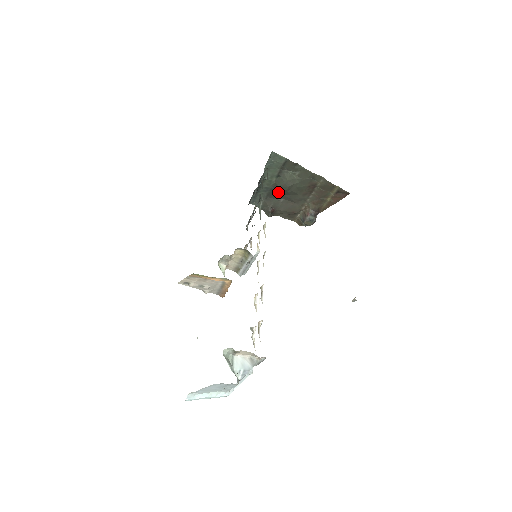
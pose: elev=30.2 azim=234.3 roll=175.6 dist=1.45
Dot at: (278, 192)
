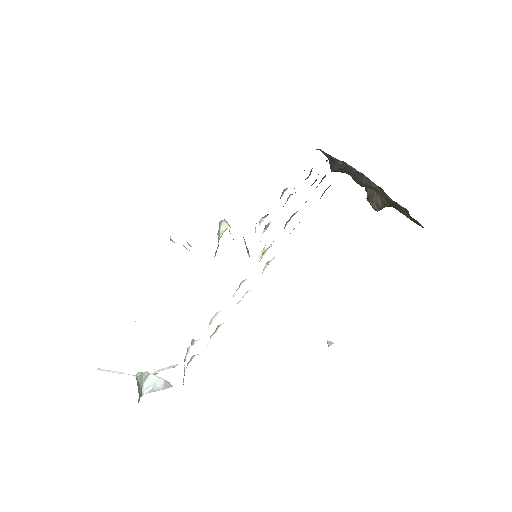
Dot at: occluded
